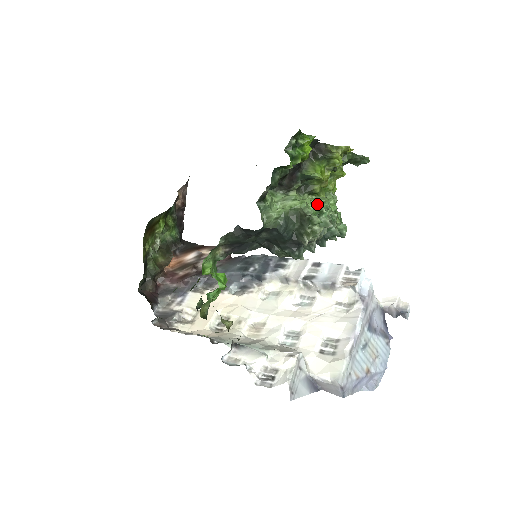
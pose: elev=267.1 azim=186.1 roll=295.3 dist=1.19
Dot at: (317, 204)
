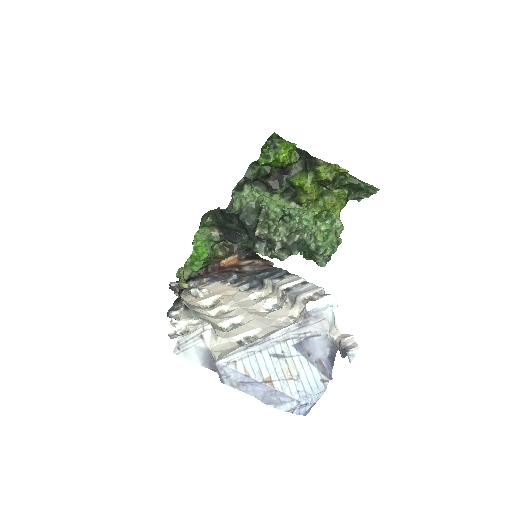
Dot at: (289, 208)
